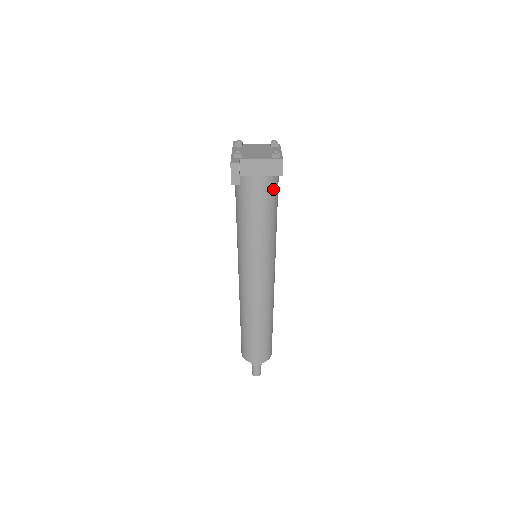
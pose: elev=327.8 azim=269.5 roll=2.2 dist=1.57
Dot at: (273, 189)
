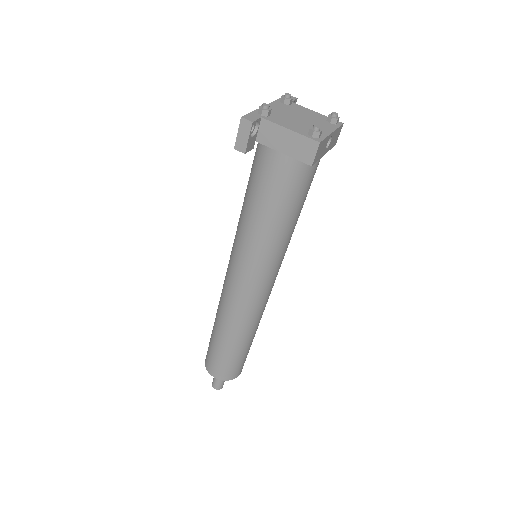
Dot at: (298, 180)
